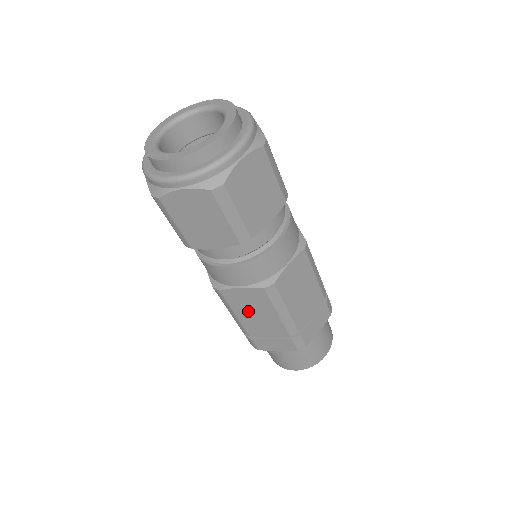
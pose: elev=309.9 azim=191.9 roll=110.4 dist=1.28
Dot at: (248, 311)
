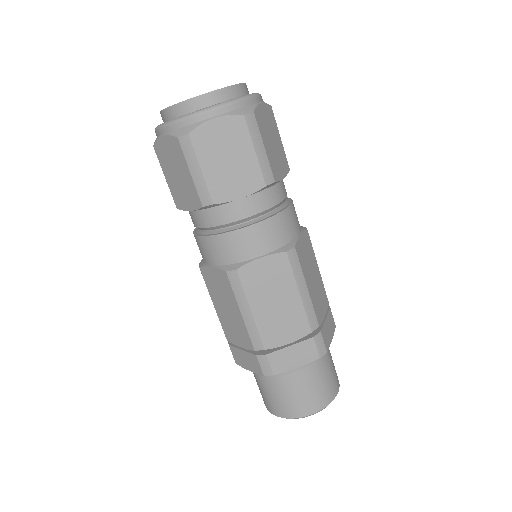
Dot at: (221, 302)
